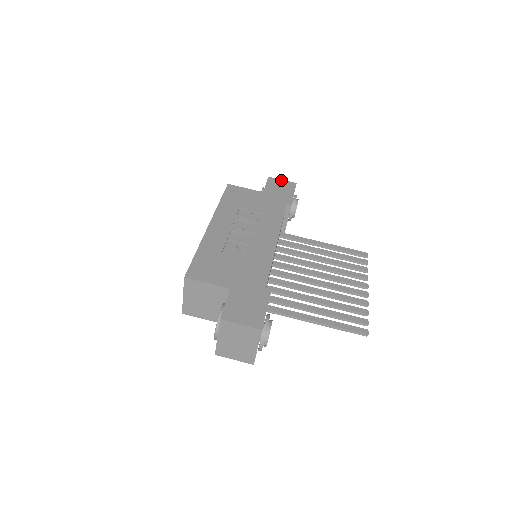
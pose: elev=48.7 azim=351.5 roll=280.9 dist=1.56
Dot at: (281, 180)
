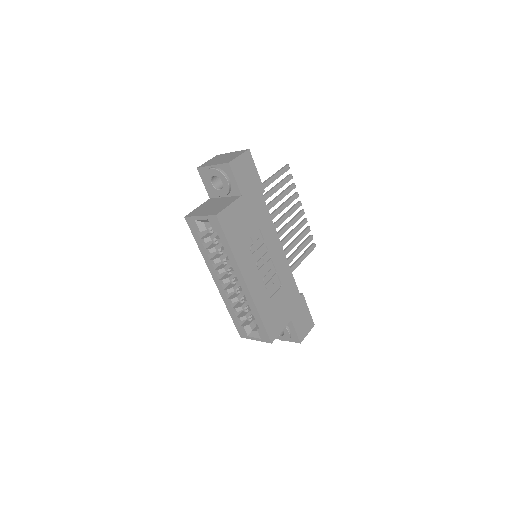
Dot at: (239, 158)
